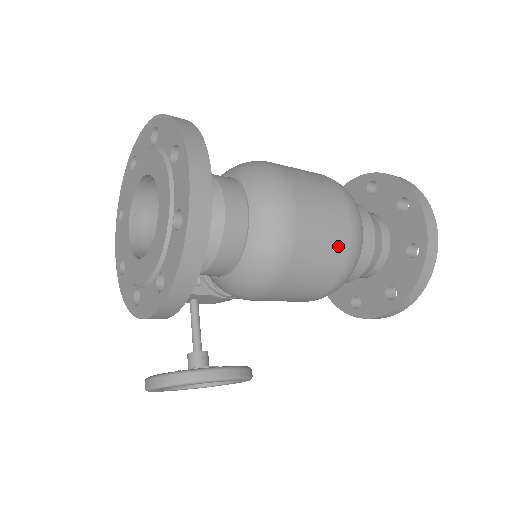
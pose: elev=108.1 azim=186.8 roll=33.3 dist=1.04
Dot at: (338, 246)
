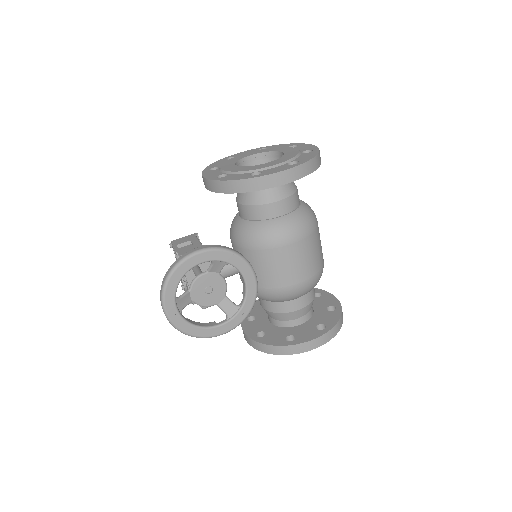
Dot at: (322, 253)
